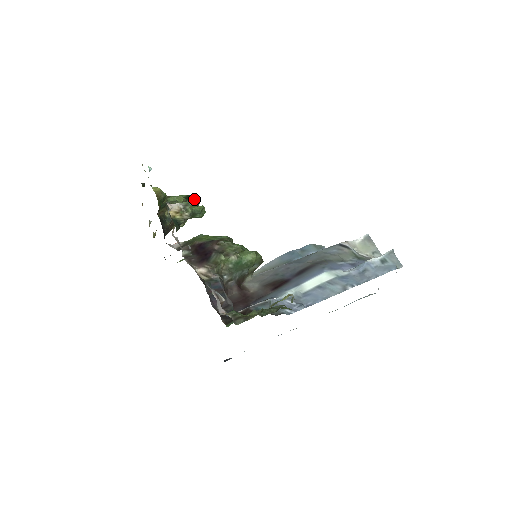
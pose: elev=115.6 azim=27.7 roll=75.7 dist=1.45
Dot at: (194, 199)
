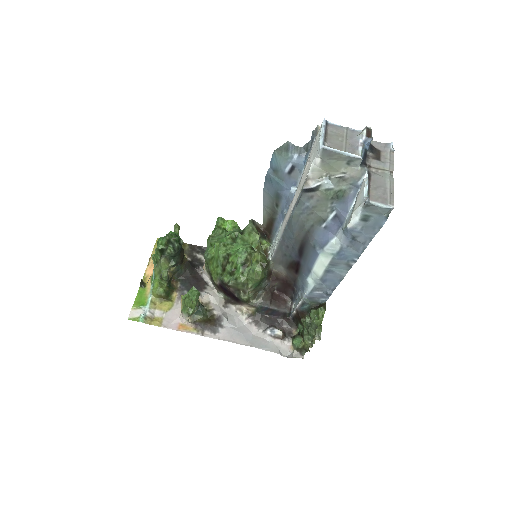
Dot at: (164, 245)
